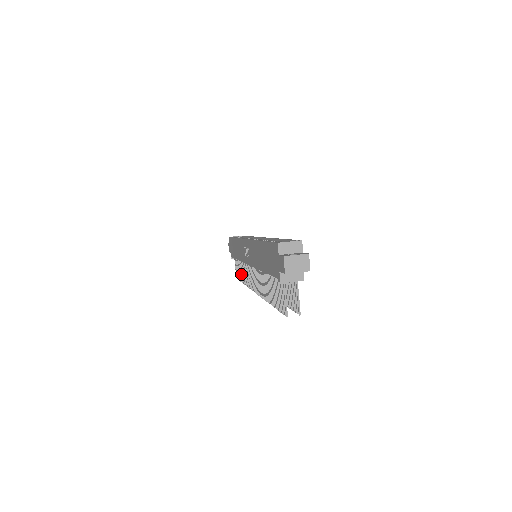
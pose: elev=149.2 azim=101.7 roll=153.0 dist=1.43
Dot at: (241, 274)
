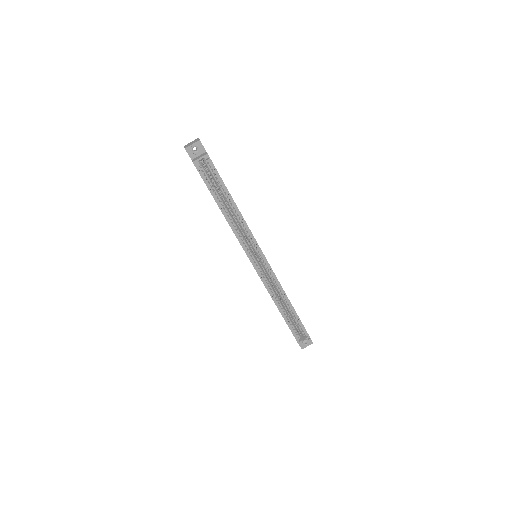
Dot at: occluded
